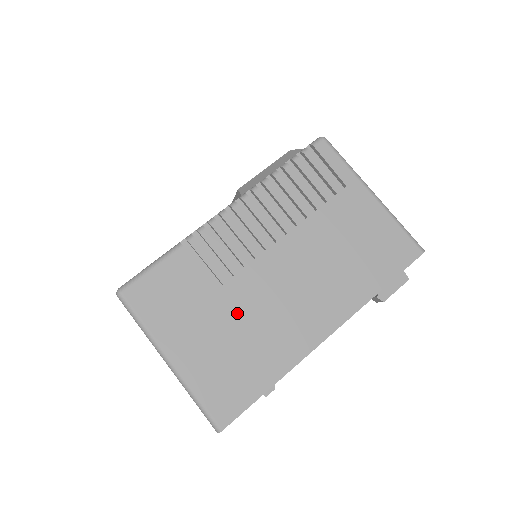
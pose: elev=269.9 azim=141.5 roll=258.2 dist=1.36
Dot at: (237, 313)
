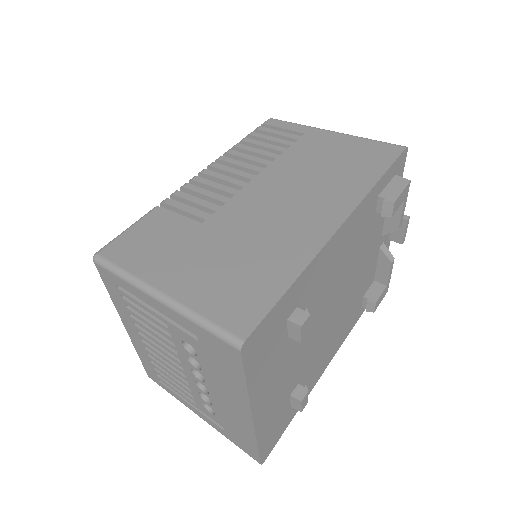
Dot at: (228, 235)
